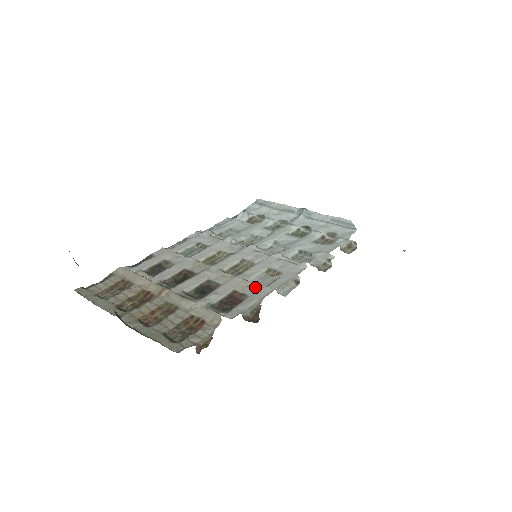
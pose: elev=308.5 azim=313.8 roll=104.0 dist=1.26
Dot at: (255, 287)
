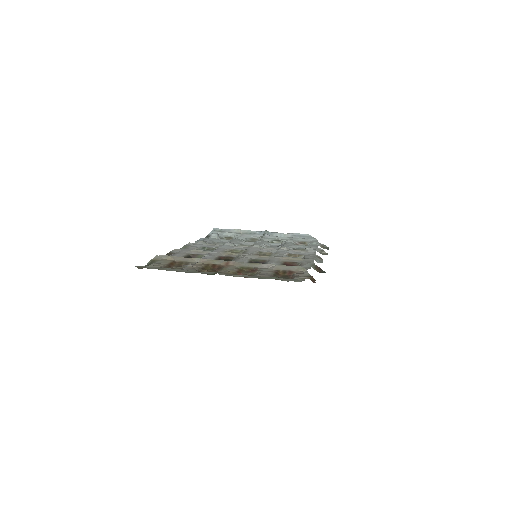
Dot at: (297, 259)
